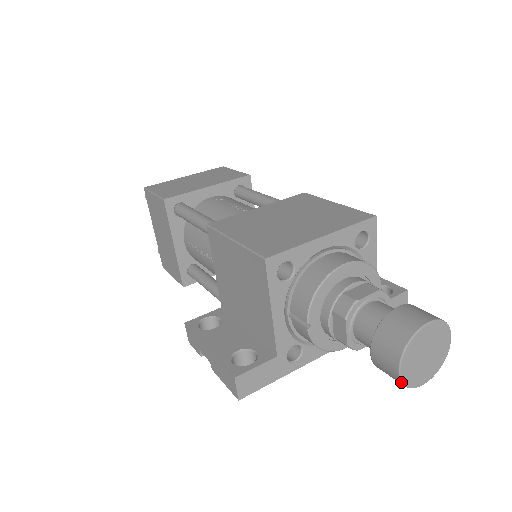
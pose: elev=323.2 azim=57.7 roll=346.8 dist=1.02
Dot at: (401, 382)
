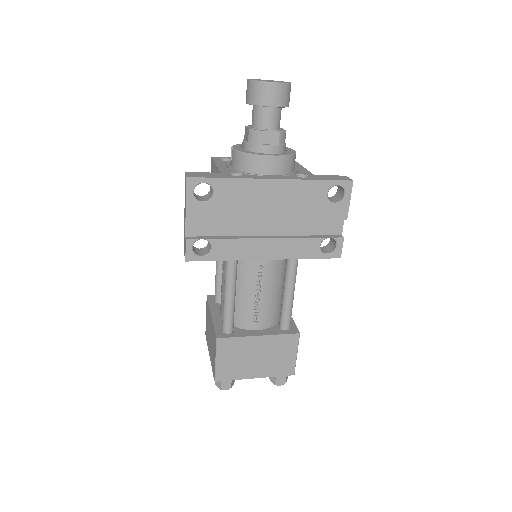
Dot at: (252, 81)
